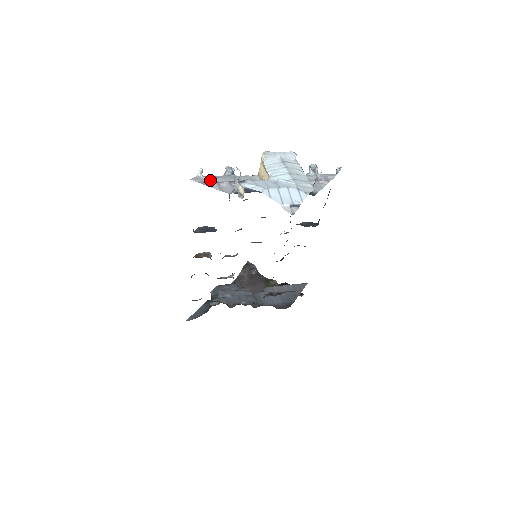
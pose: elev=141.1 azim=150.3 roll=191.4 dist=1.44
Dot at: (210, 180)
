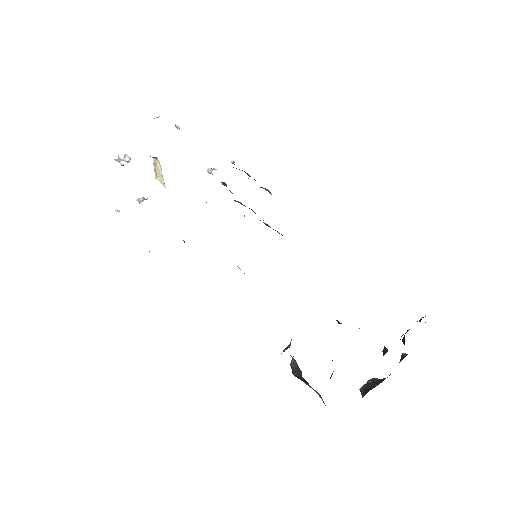
Dot at: occluded
